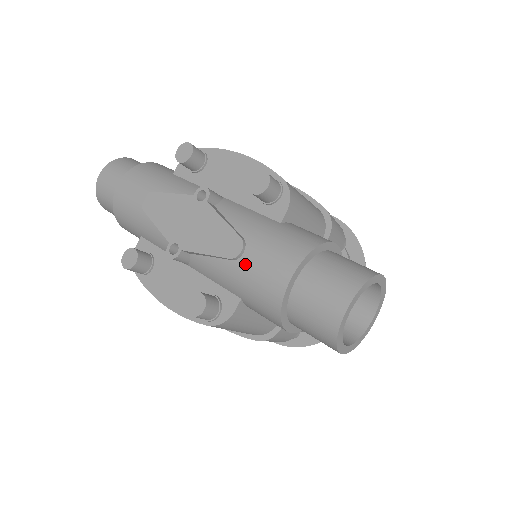
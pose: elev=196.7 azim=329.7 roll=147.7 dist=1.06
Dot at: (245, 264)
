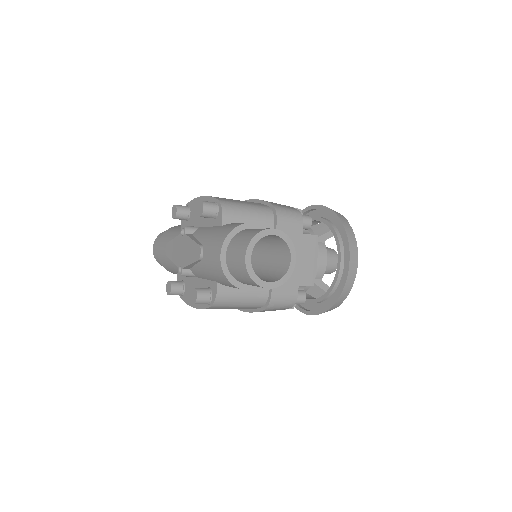
Dot at: (205, 259)
